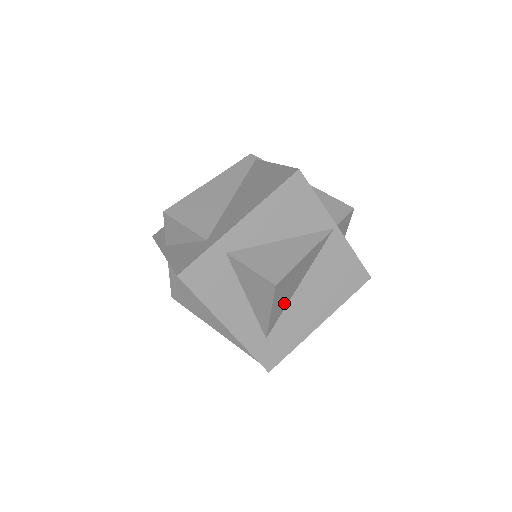
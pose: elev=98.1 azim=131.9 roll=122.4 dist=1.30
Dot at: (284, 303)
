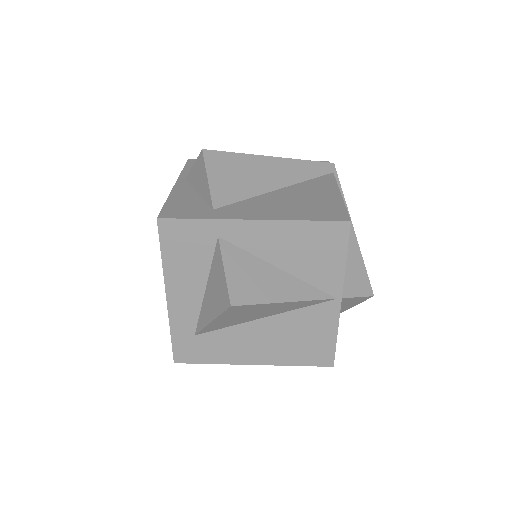
Dot at: (234, 322)
